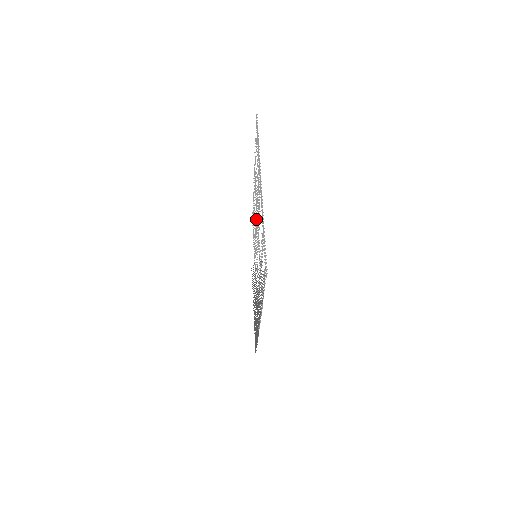
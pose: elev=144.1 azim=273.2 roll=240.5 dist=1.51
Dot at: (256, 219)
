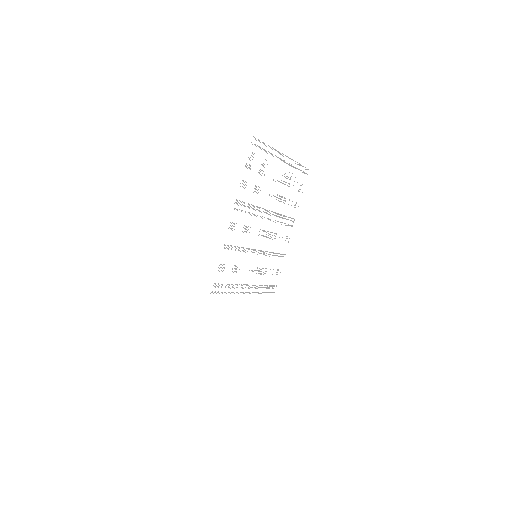
Dot at: occluded
